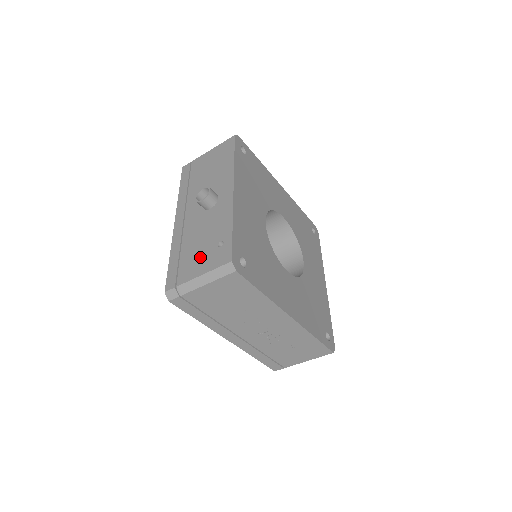
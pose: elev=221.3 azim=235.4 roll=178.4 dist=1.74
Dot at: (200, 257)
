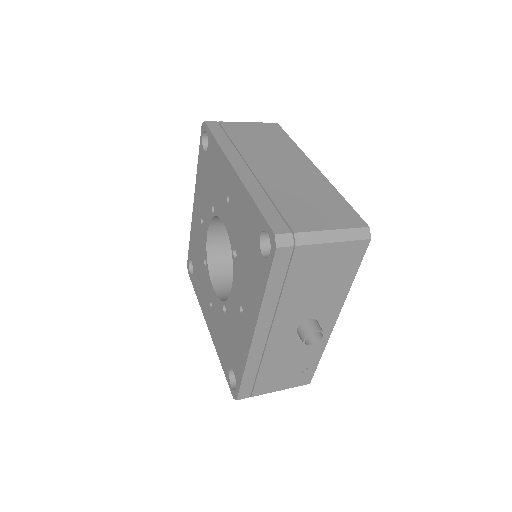
Dot at: (282, 378)
